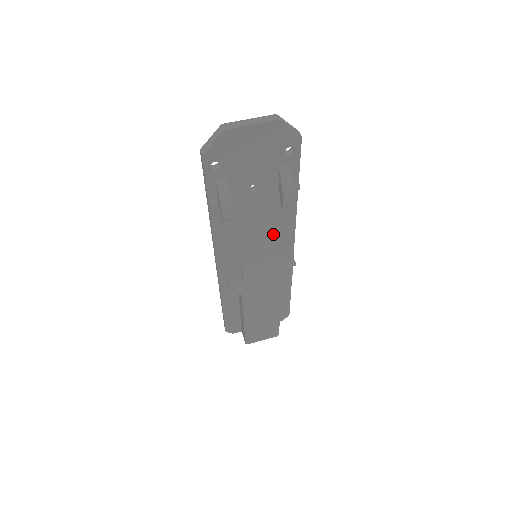
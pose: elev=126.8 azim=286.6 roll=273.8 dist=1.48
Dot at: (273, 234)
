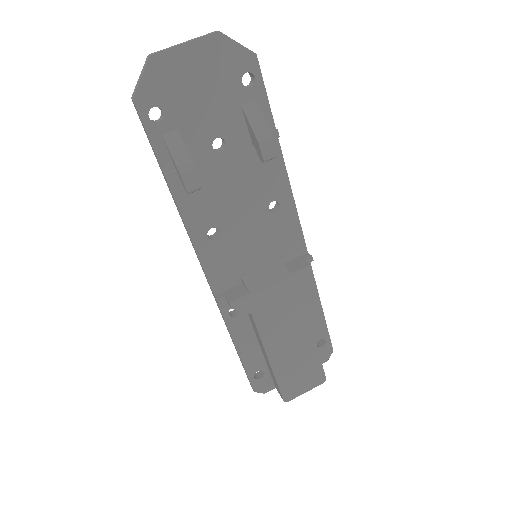
Dot at: (268, 216)
